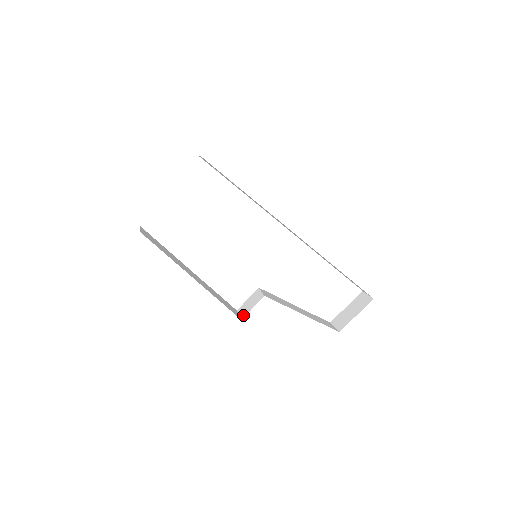
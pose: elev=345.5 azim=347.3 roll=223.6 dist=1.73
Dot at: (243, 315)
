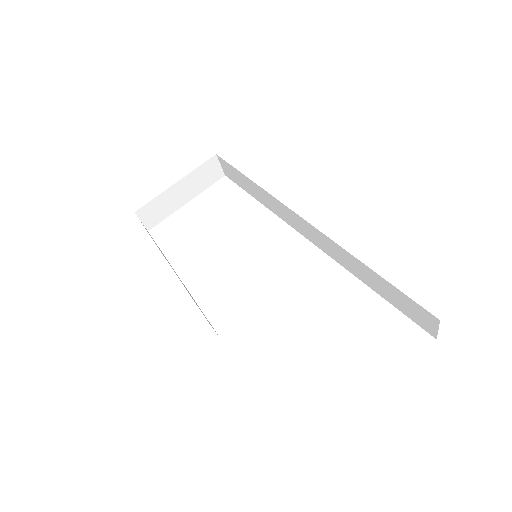
Dot at: occluded
